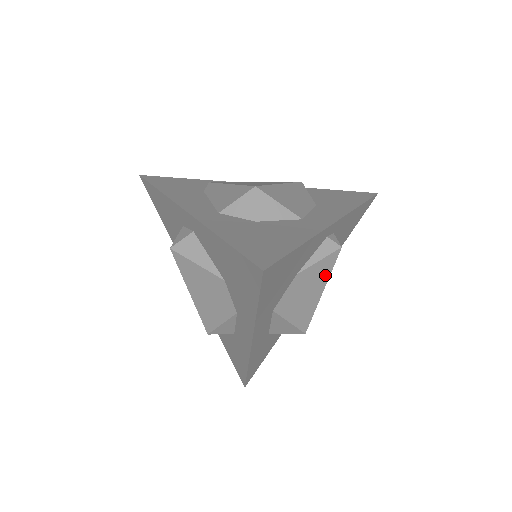
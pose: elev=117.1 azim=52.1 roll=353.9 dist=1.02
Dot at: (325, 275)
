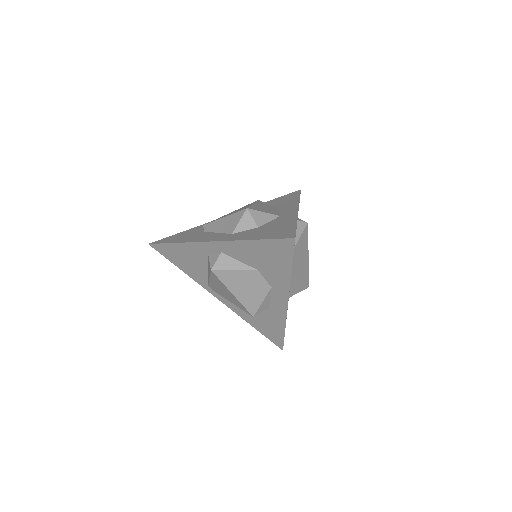
Dot at: (306, 244)
